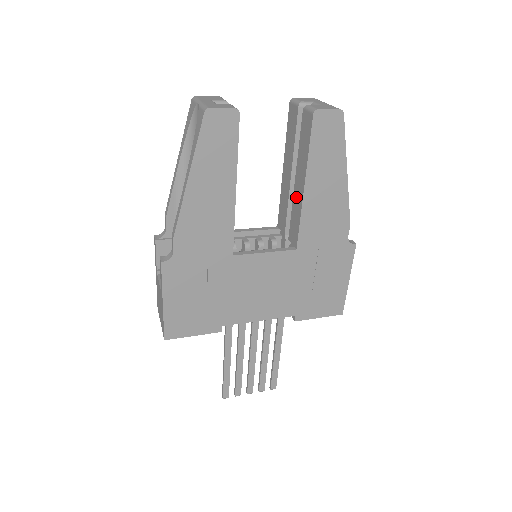
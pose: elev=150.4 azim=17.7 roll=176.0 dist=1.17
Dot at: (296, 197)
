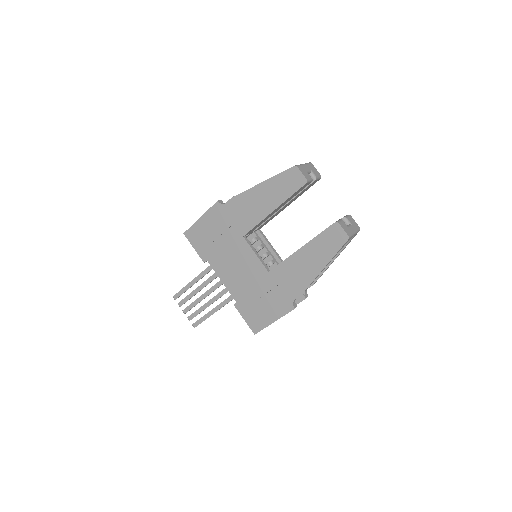
Dot at: occluded
